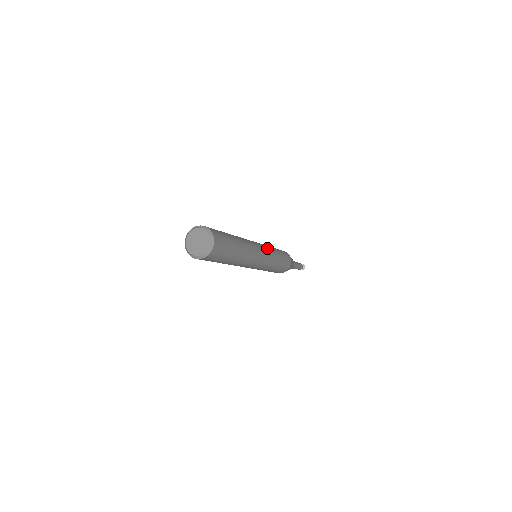
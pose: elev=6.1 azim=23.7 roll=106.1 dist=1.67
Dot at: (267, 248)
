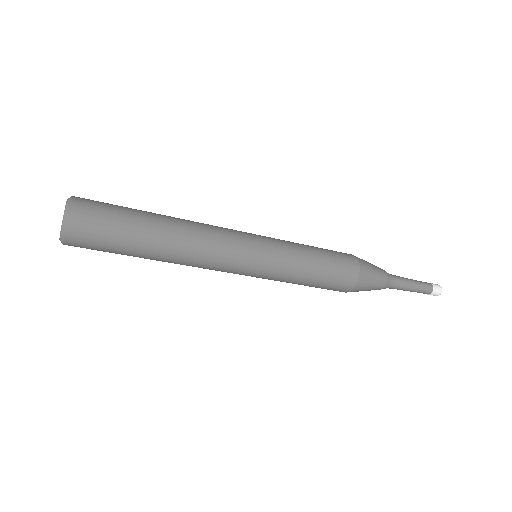
Dot at: (270, 244)
